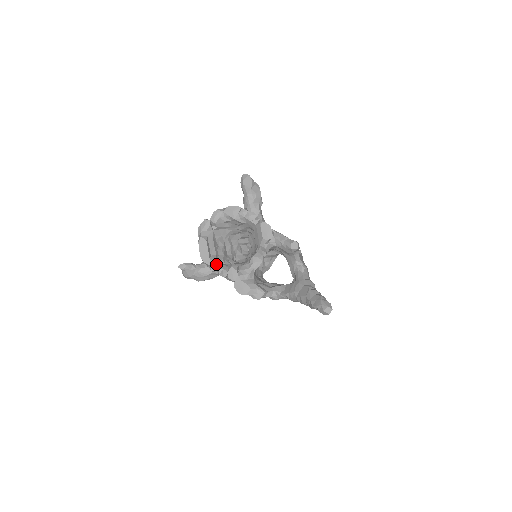
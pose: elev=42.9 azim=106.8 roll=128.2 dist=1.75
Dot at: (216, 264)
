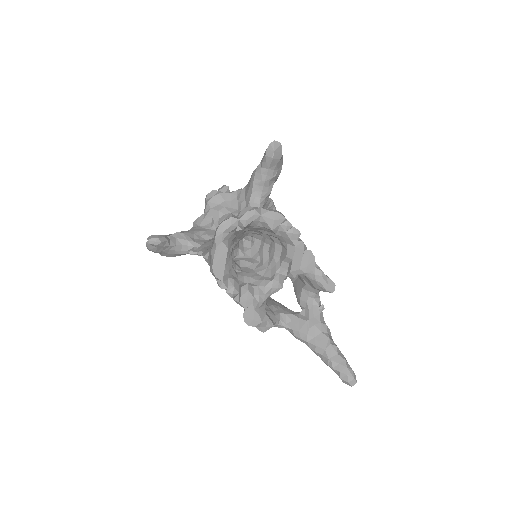
Dot at: (227, 279)
